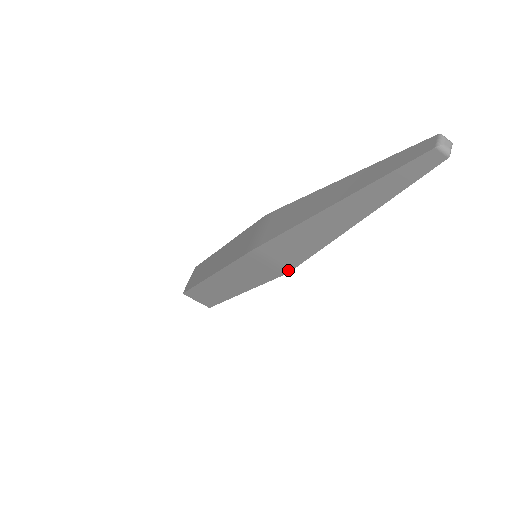
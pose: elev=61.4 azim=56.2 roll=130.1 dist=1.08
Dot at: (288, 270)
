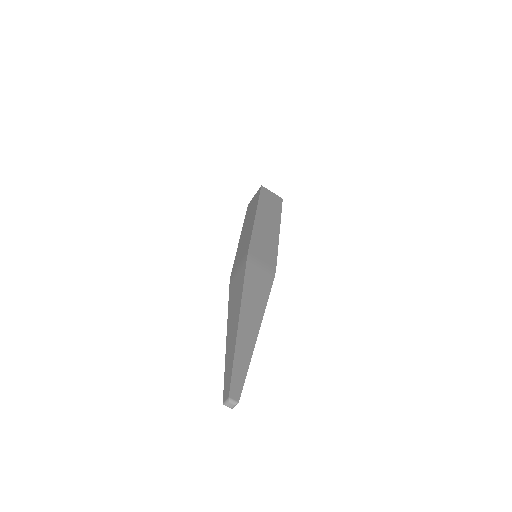
Dot at: occluded
